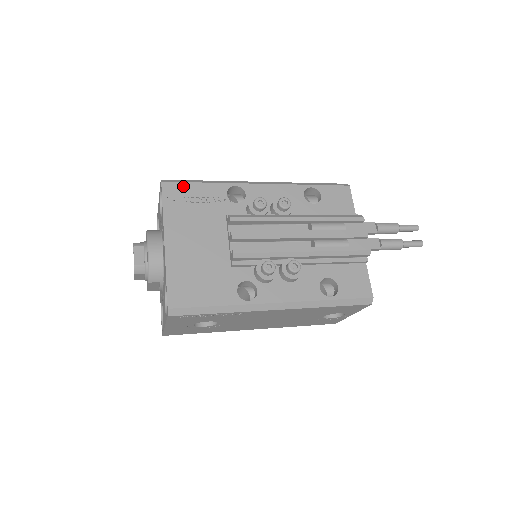
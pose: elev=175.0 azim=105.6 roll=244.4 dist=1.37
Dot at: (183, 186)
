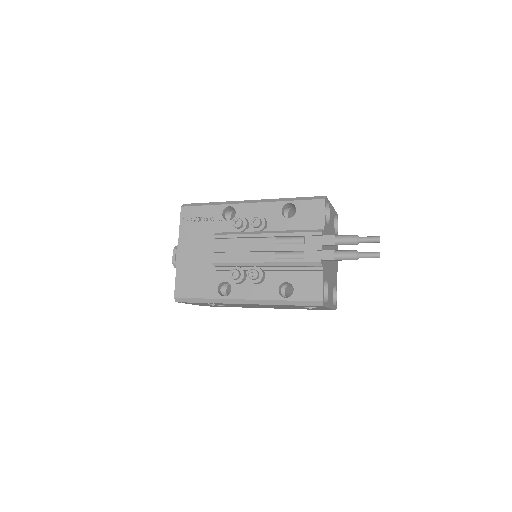
Dot at: (194, 209)
